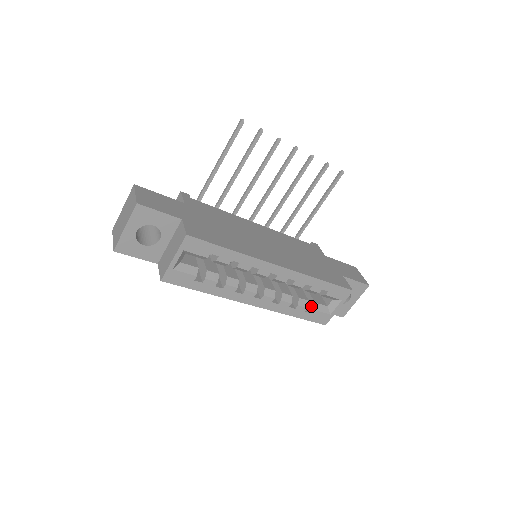
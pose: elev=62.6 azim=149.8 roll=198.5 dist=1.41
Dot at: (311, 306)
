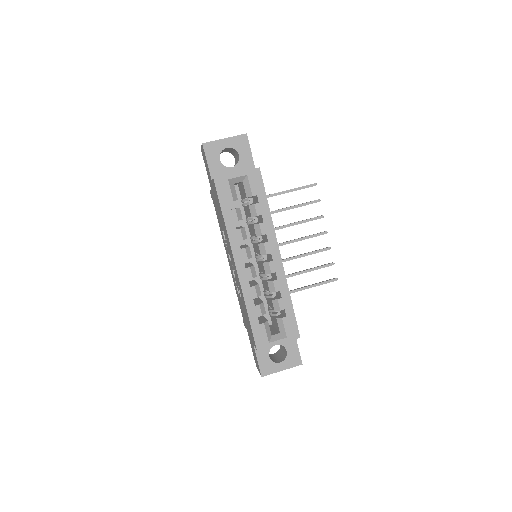
Dot at: (262, 321)
